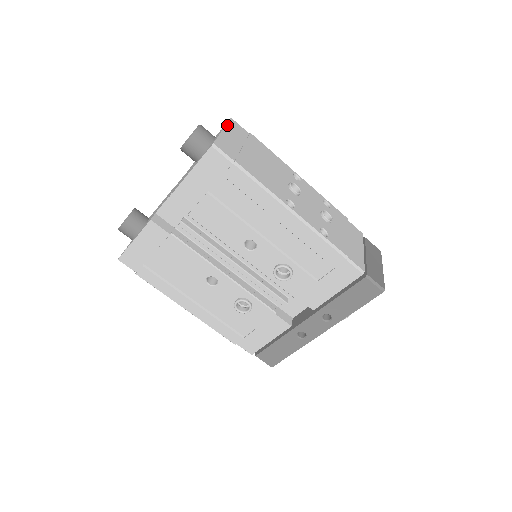
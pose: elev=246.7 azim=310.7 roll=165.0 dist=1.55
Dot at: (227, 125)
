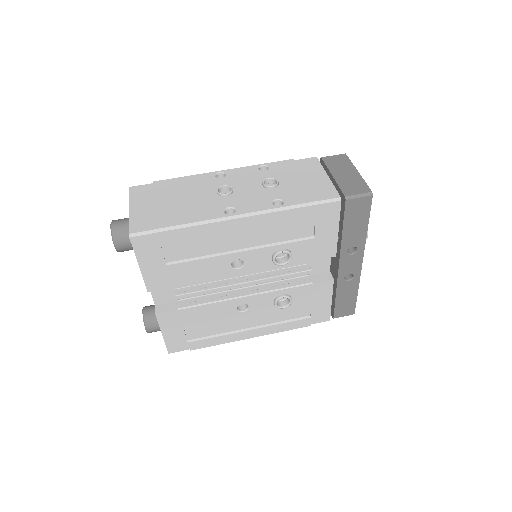
Dot at: (130, 200)
